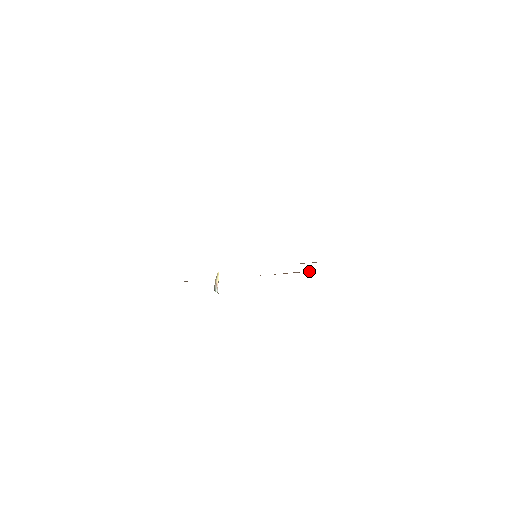
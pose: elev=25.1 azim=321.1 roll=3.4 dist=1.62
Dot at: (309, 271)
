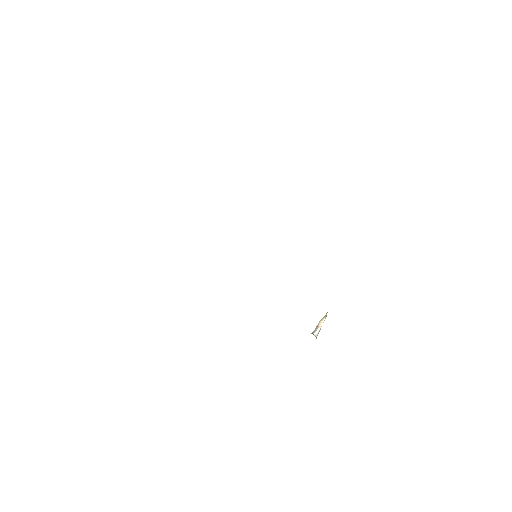
Dot at: occluded
